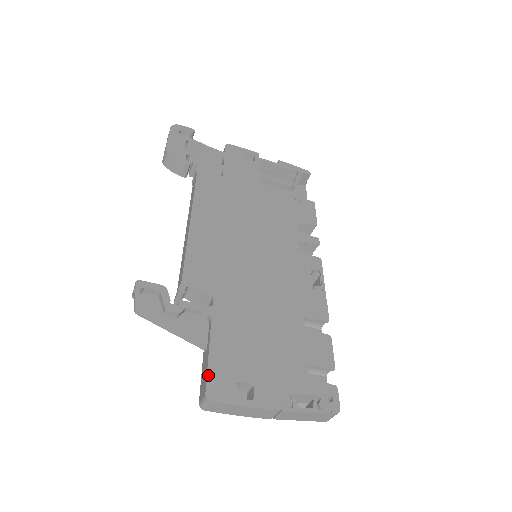
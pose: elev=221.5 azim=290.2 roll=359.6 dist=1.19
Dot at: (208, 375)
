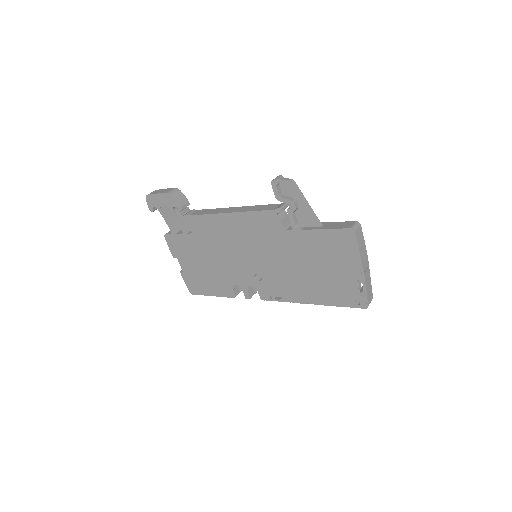
Dot at: (345, 222)
